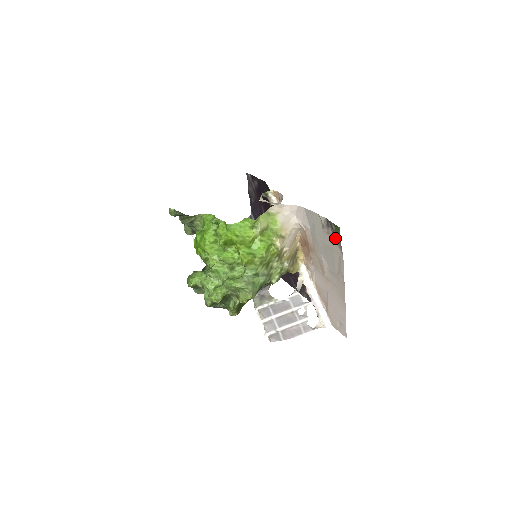
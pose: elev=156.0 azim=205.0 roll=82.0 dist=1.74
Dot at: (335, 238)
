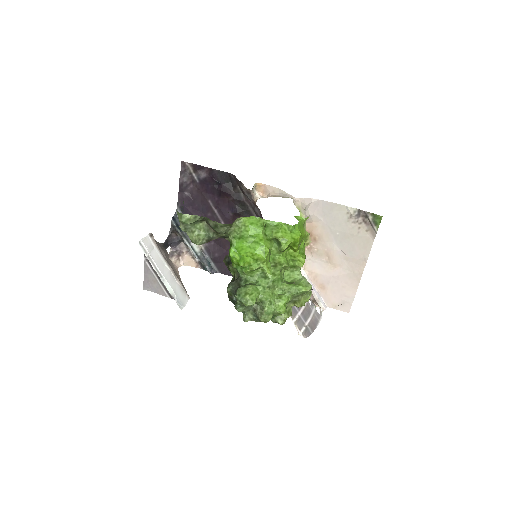
Dot at: (366, 226)
